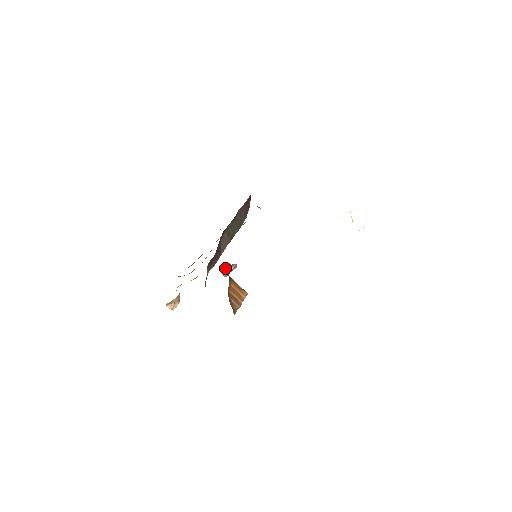
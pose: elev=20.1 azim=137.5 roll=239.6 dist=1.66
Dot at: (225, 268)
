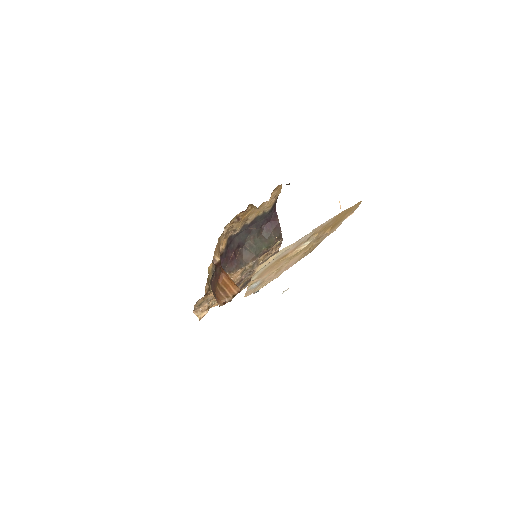
Dot at: occluded
